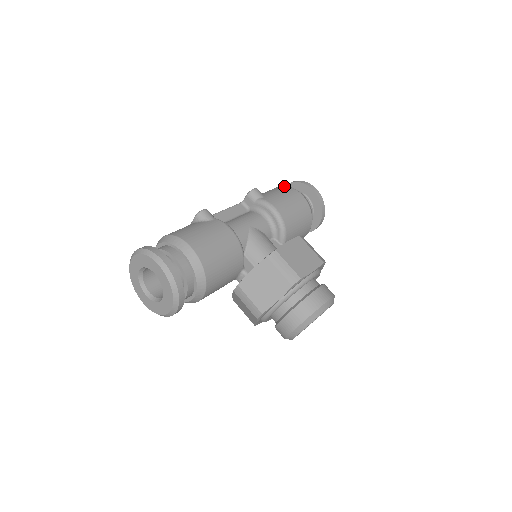
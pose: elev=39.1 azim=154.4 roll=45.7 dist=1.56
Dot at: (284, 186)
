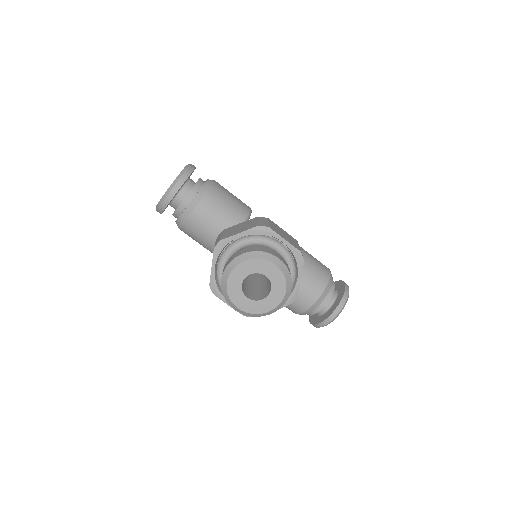
Dot at: occluded
